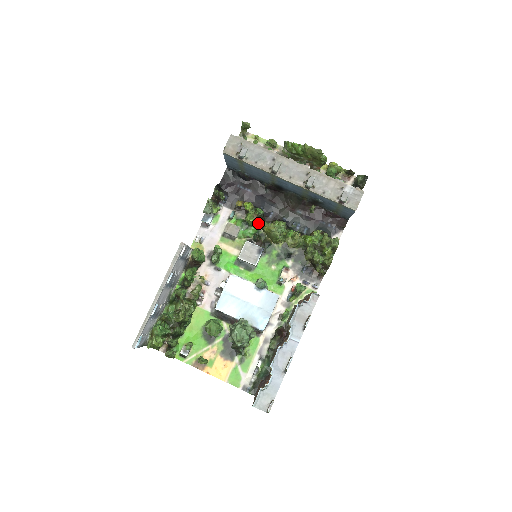
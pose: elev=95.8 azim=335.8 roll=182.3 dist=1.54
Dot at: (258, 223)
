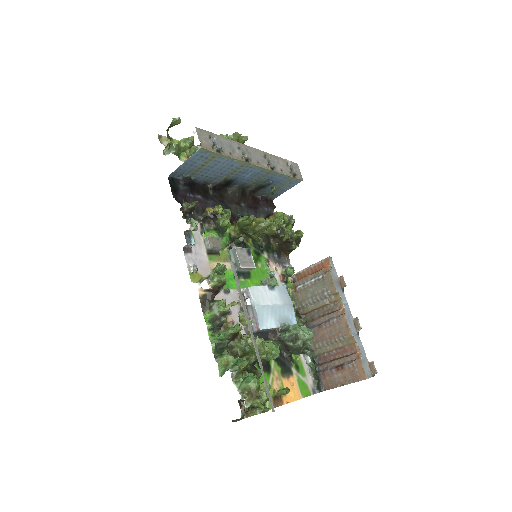
Dot at: occluded
